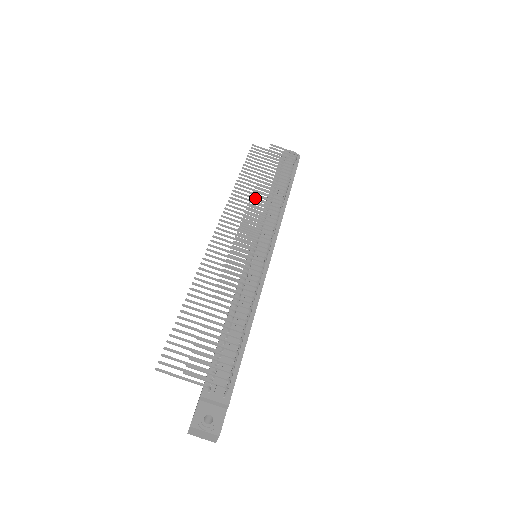
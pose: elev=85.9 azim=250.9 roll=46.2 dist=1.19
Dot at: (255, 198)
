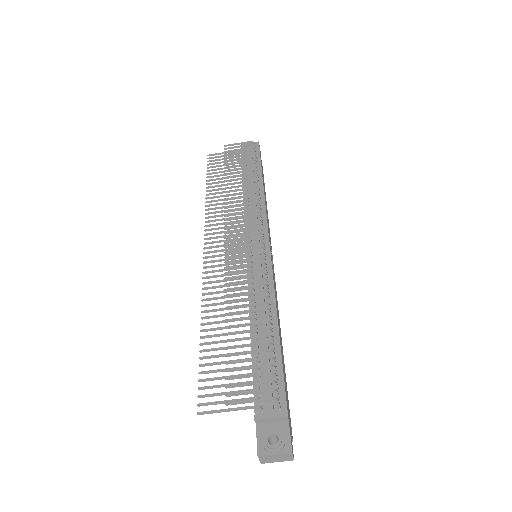
Dot at: (229, 202)
